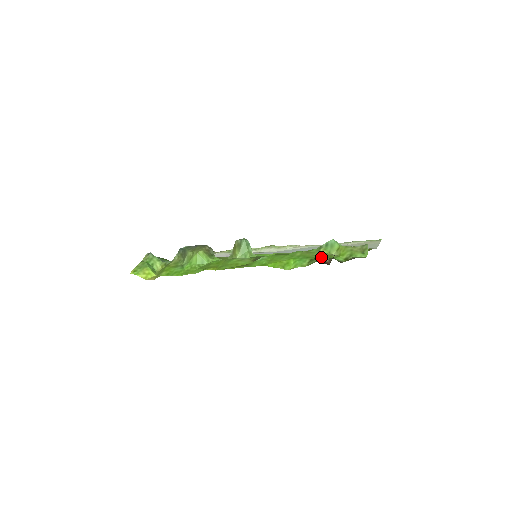
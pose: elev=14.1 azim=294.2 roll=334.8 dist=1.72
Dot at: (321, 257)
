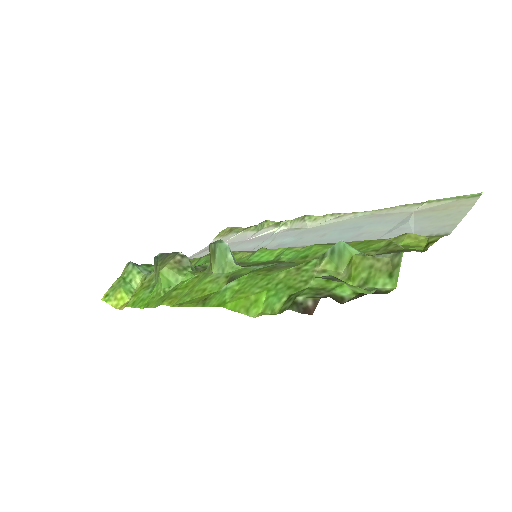
Dot at: (301, 295)
